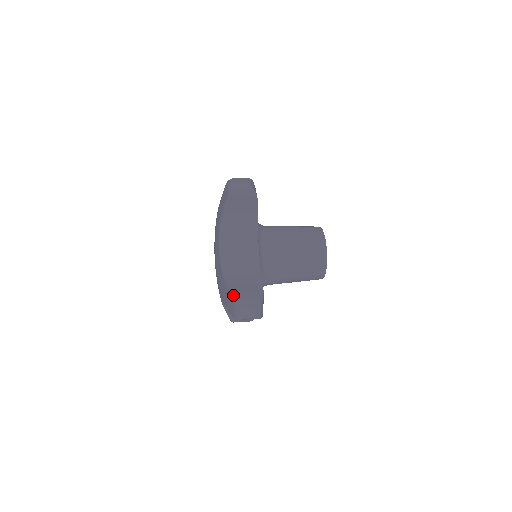
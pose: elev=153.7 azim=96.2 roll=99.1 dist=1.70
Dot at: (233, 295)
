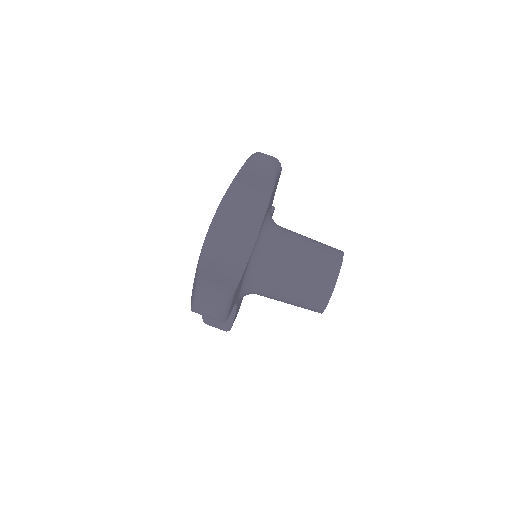
Dot at: (203, 320)
